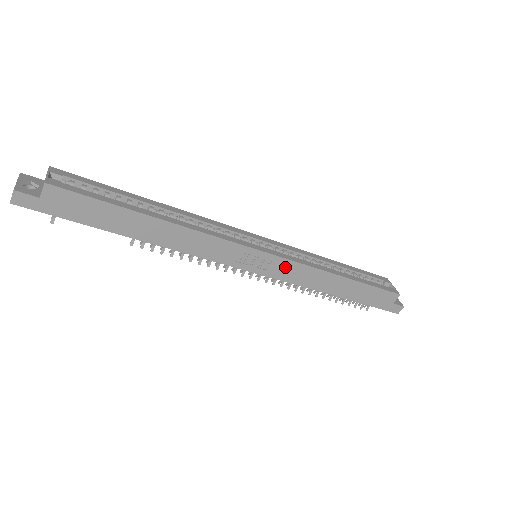
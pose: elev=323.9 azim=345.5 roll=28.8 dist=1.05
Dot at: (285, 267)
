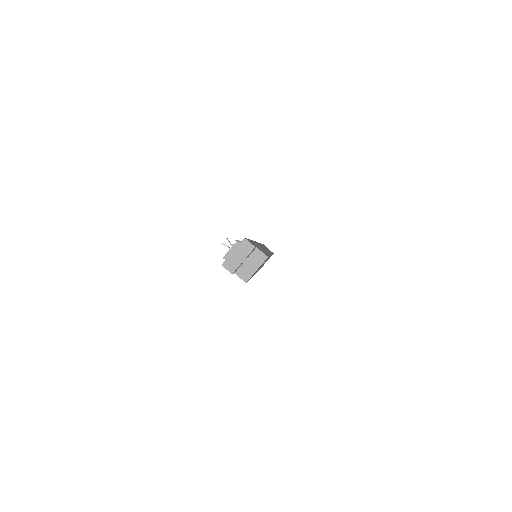
Dot at: occluded
